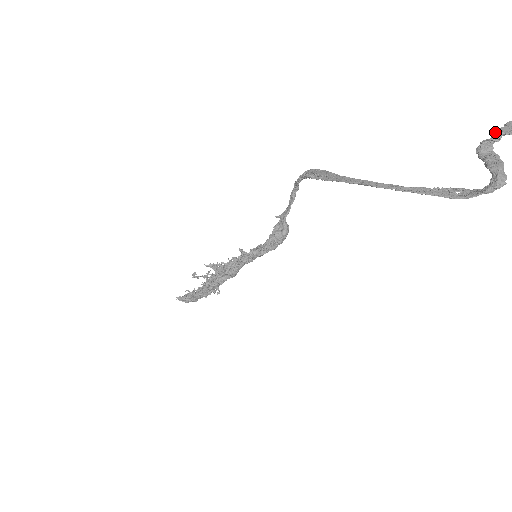
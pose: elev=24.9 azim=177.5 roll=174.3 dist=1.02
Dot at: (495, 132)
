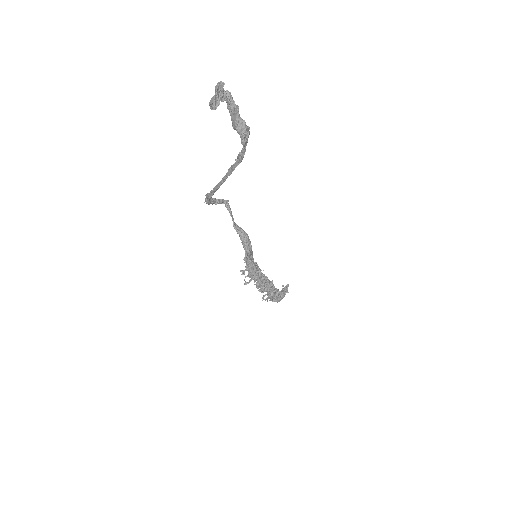
Dot at: (213, 106)
